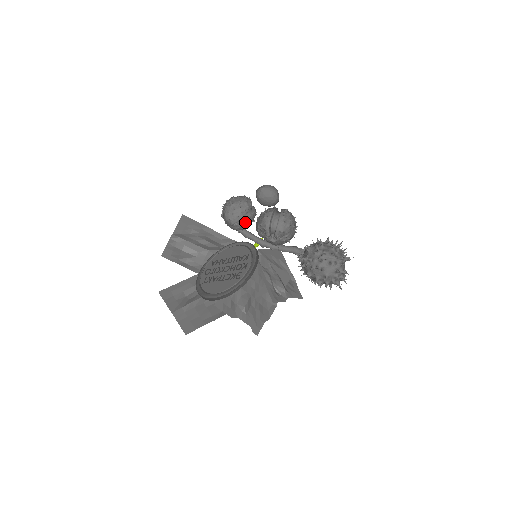
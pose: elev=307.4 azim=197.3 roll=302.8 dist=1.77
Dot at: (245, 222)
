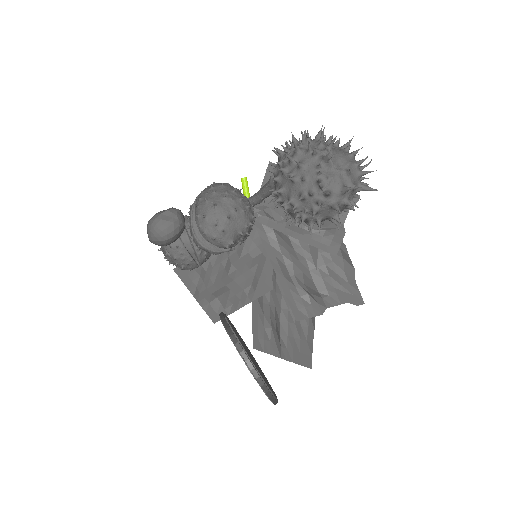
Dot at: (200, 254)
